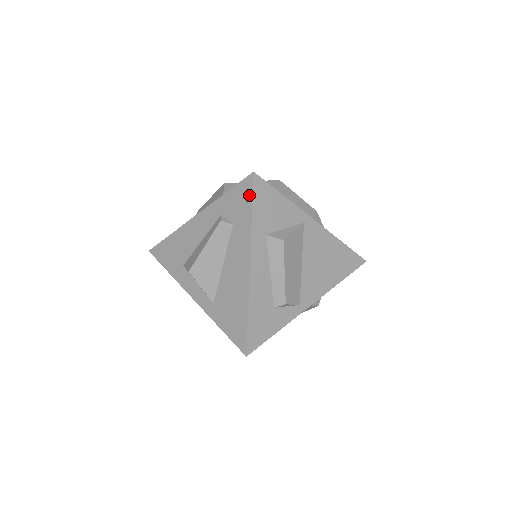
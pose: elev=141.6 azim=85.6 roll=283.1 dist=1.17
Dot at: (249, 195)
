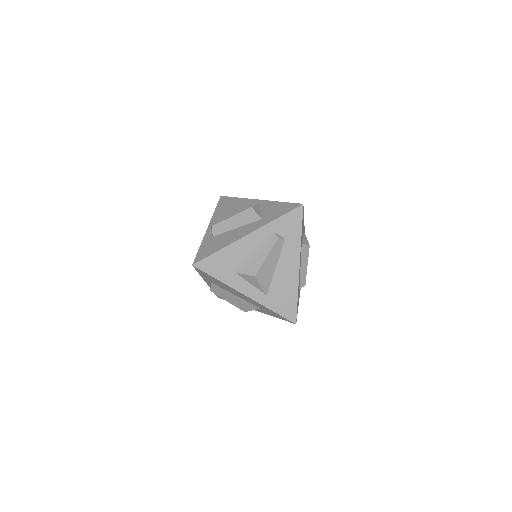
Dot at: (300, 219)
